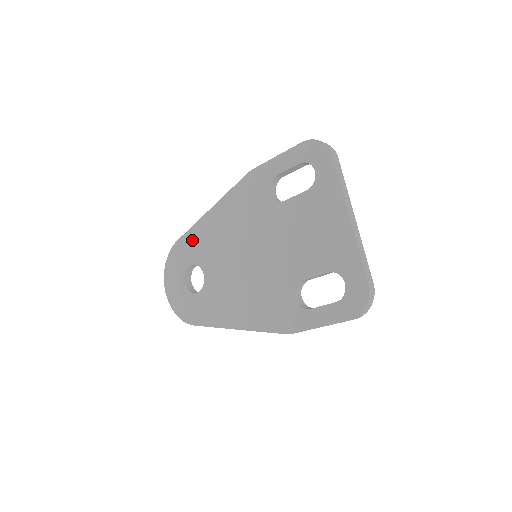
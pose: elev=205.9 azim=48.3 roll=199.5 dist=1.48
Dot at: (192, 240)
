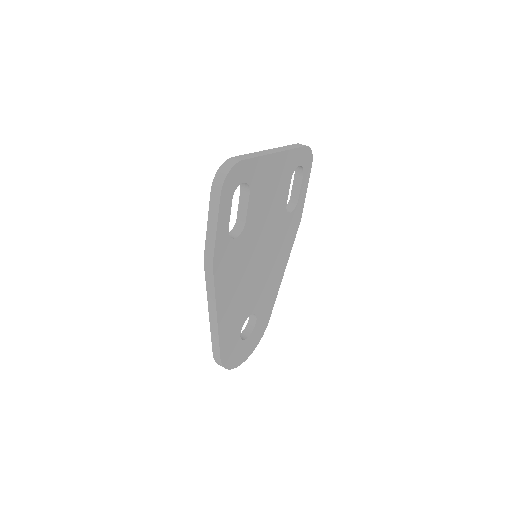
Dot at: occluded
